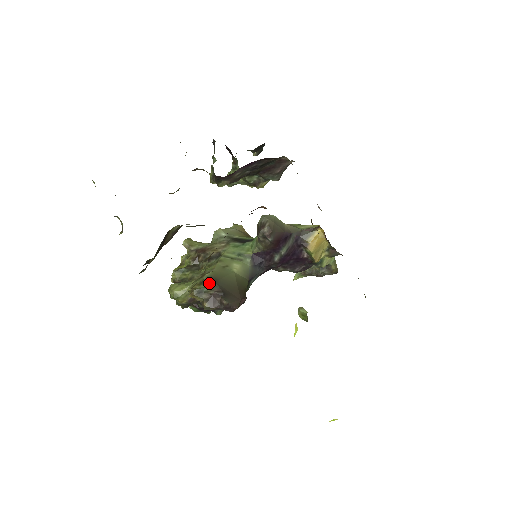
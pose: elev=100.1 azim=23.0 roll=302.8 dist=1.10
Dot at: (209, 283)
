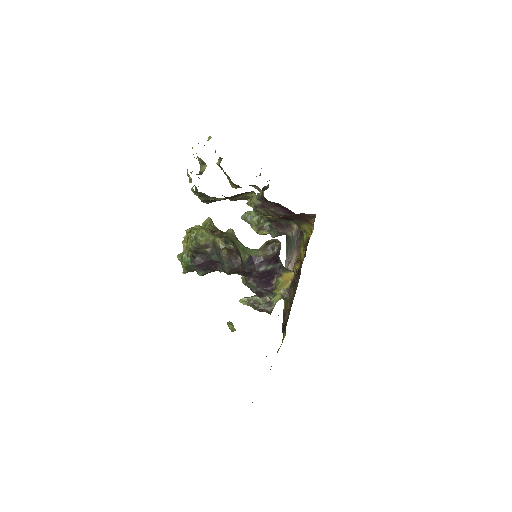
Dot at: (233, 242)
